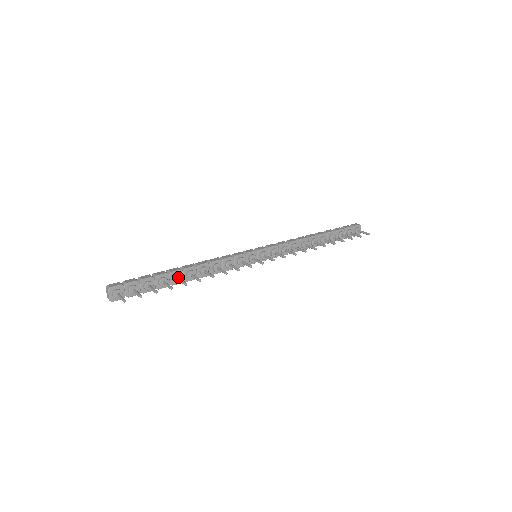
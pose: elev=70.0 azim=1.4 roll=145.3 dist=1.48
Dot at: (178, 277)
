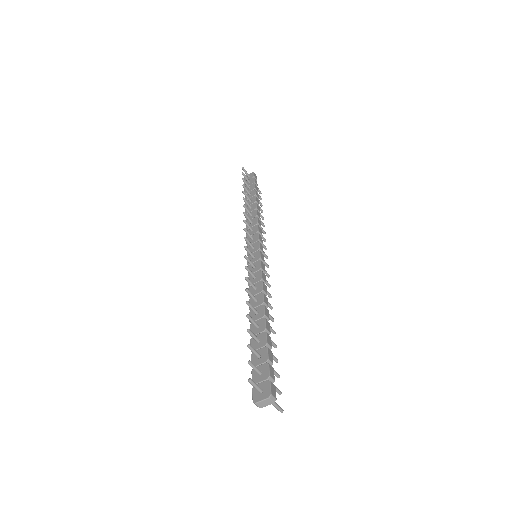
Dot at: occluded
